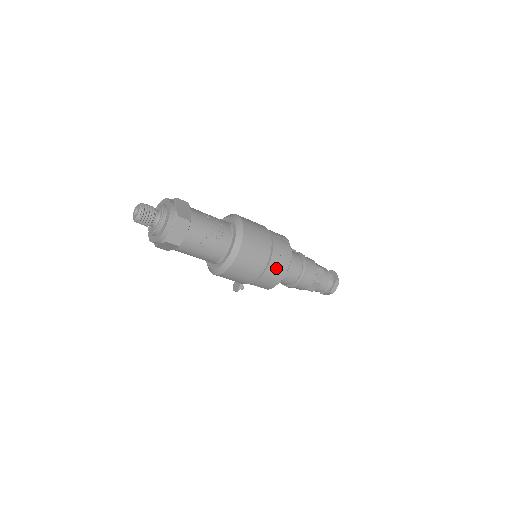
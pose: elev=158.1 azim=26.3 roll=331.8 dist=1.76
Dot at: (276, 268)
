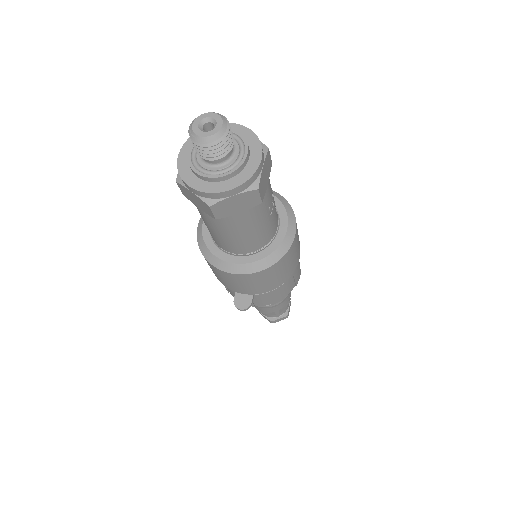
Dot at: (299, 266)
